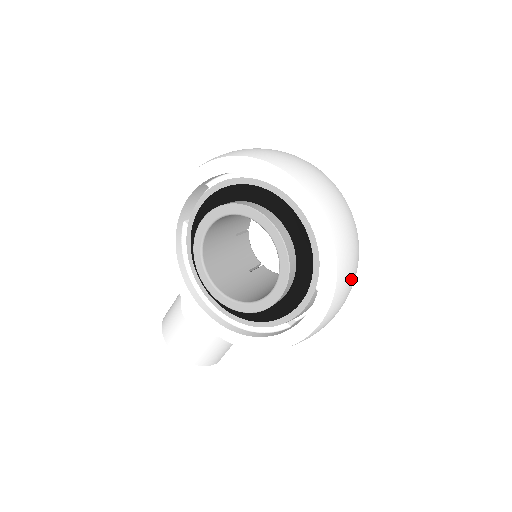
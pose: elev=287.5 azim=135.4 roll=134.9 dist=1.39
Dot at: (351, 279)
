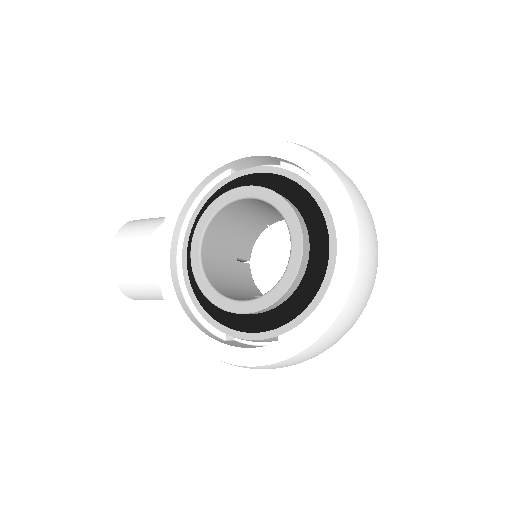
Dot at: (312, 357)
